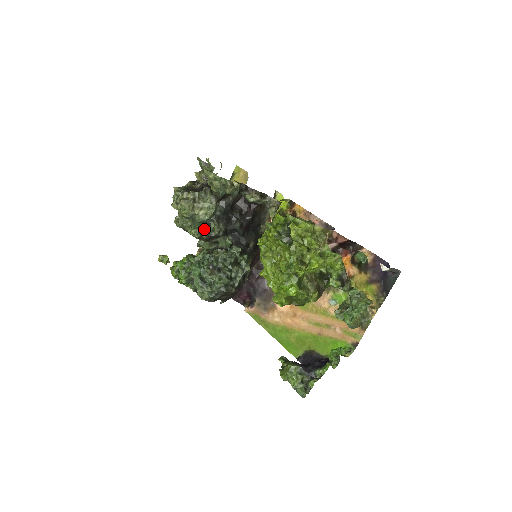
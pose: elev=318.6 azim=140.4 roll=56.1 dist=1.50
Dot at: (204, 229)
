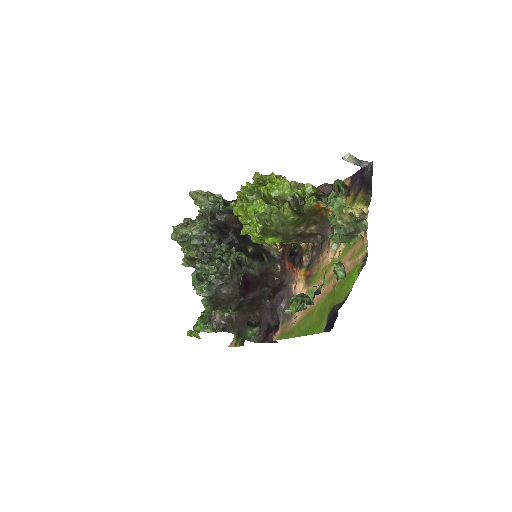
Dot at: (200, 245)
